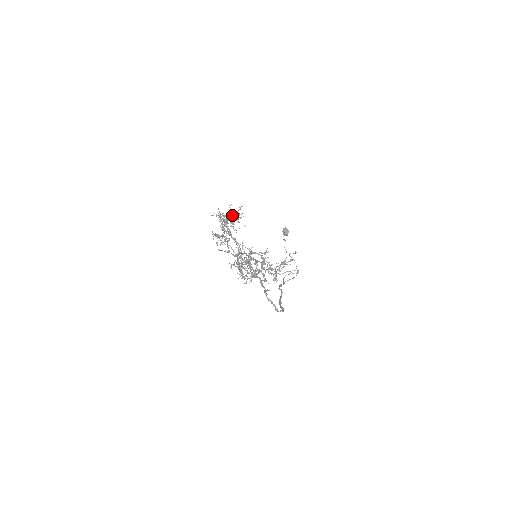
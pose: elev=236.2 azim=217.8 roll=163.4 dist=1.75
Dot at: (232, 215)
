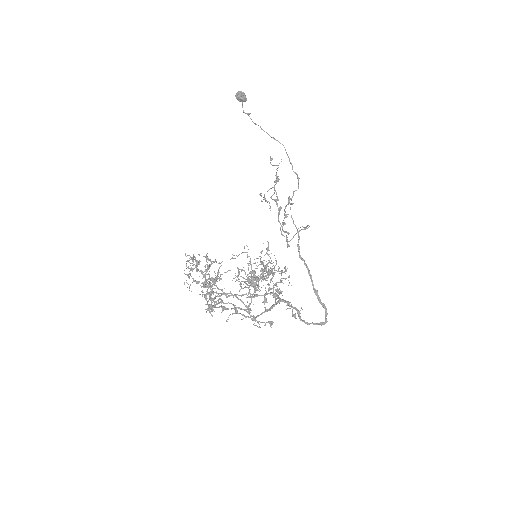
Dot at: (213, 299)
